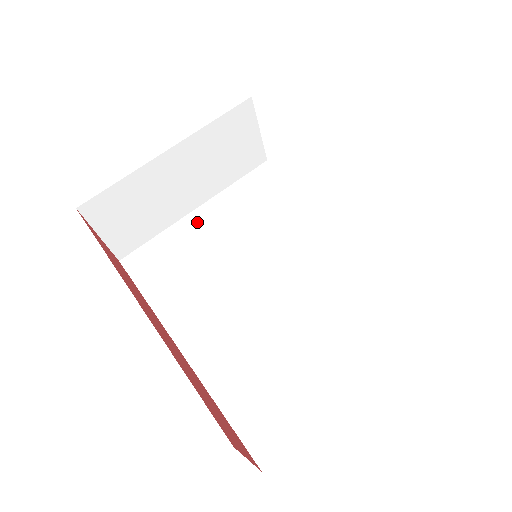
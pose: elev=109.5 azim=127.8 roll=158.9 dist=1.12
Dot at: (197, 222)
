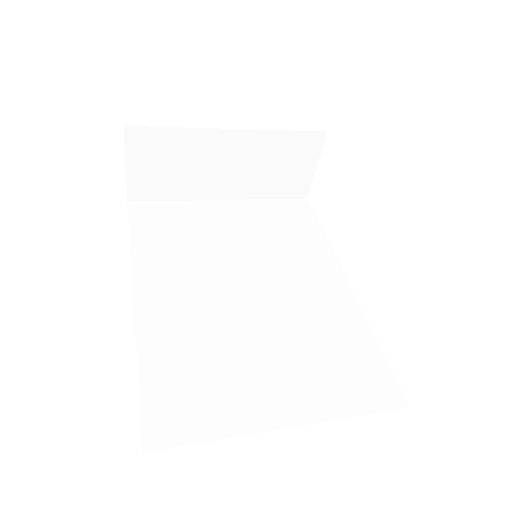
Dot at: (216, 210)
